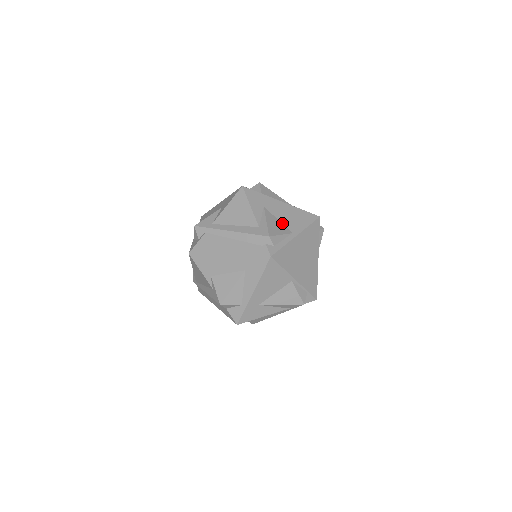
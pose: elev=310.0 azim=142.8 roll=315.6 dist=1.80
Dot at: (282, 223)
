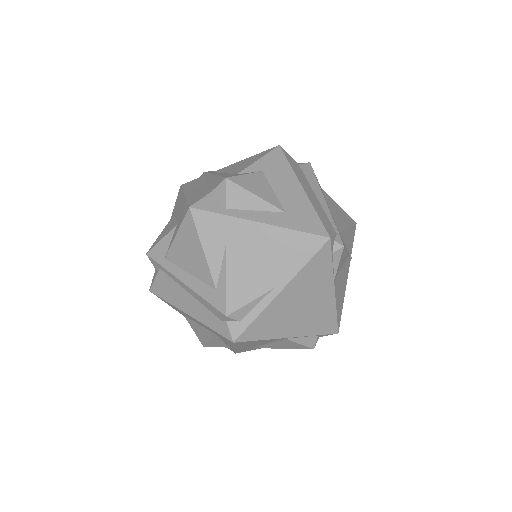
Dot at: (256, 271)
